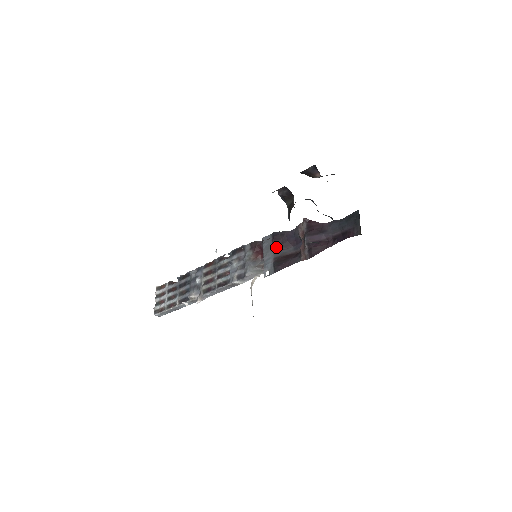
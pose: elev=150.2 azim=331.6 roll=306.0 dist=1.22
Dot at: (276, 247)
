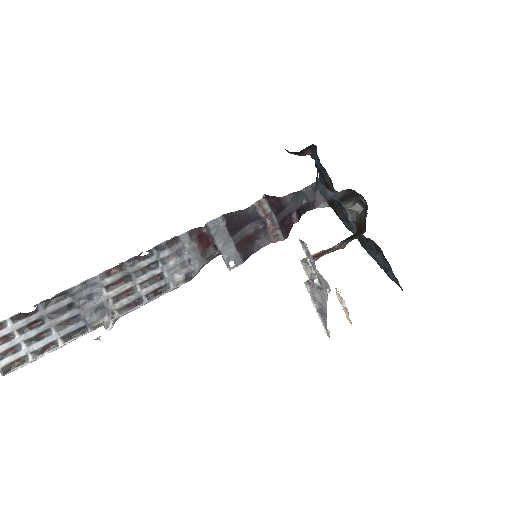
Dot at: (232, 232)
